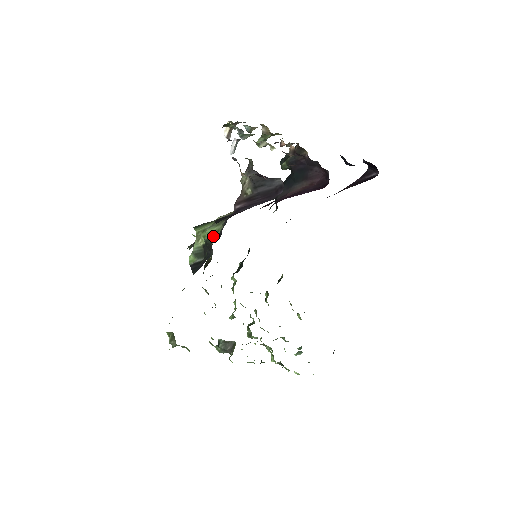
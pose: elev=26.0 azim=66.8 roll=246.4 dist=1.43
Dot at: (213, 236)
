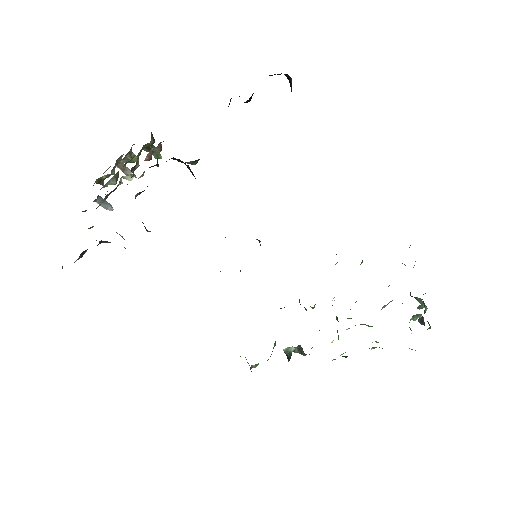
Dot at: occluded
